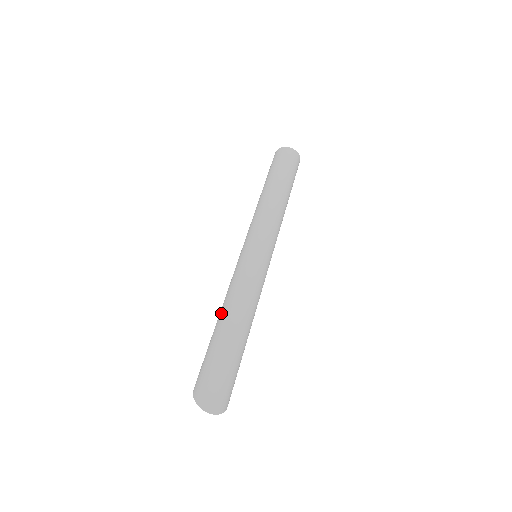
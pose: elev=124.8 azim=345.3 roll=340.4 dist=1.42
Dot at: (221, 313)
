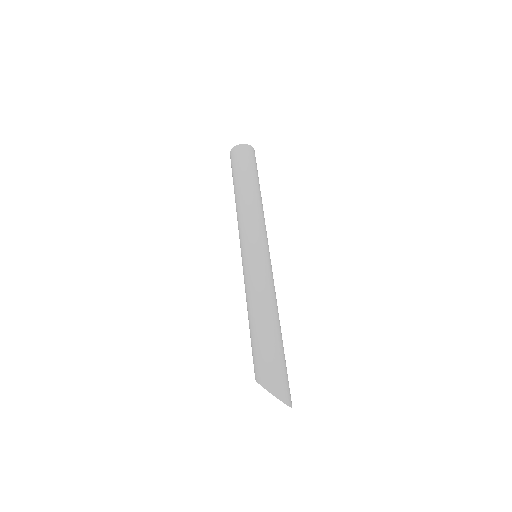
Dot at: (263, 315)
